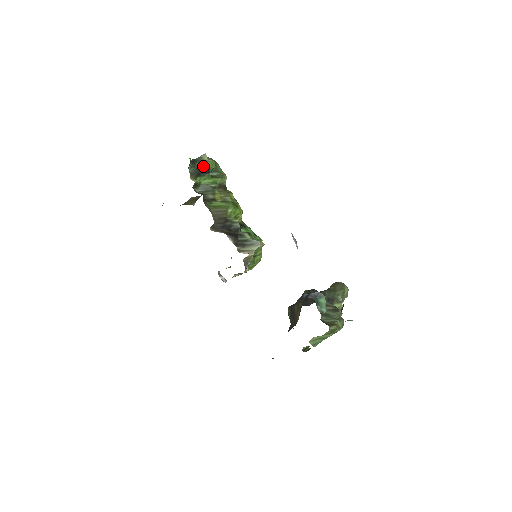
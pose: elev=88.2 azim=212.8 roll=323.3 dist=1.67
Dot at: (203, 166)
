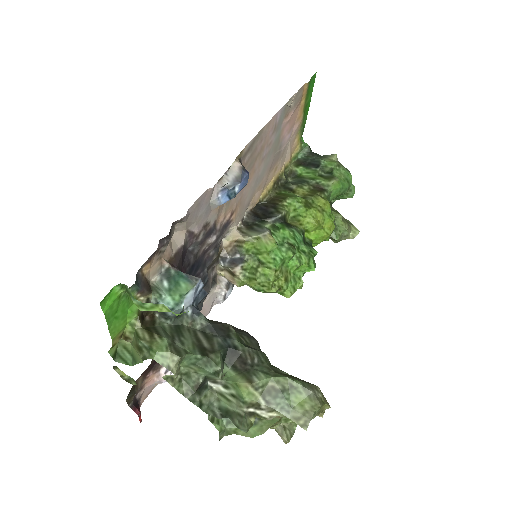
Dot at: (317, 159)
